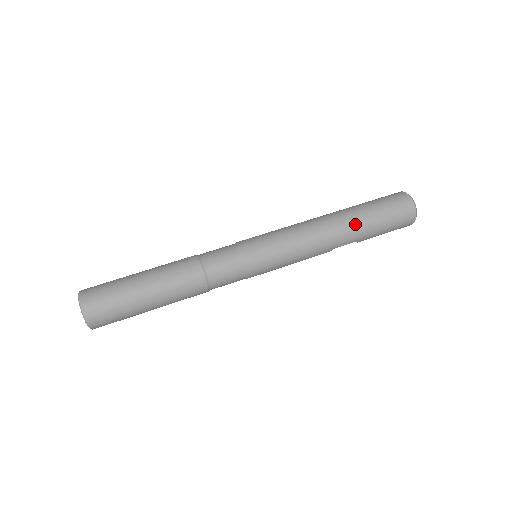
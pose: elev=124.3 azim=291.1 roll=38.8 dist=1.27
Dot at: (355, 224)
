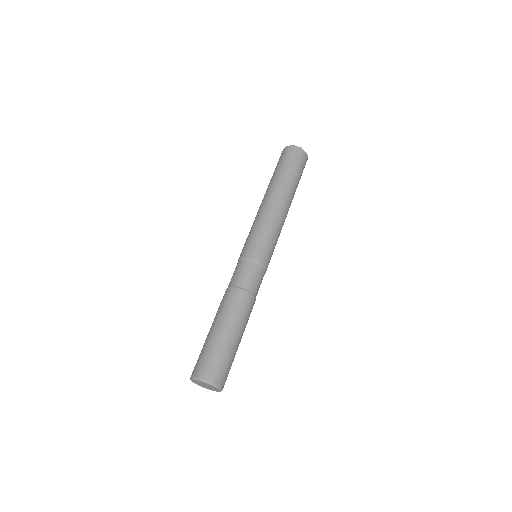
Dot at: occluded
